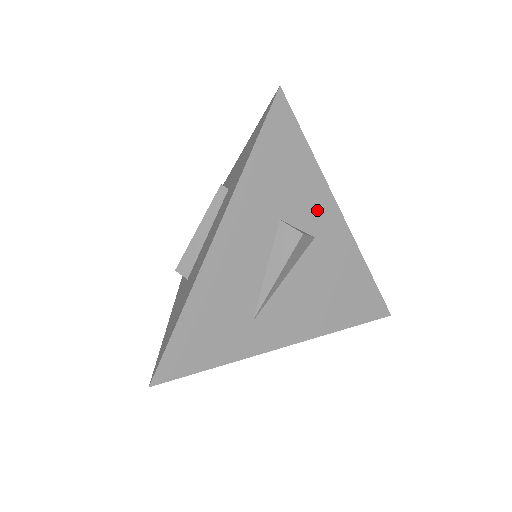
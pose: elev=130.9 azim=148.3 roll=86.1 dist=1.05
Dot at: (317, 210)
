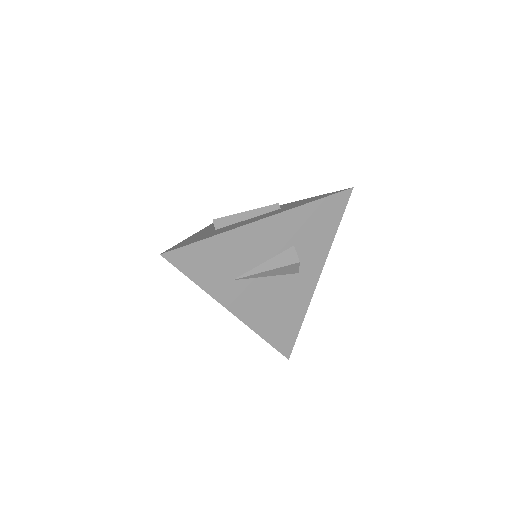
Dot at: (312, 261)
